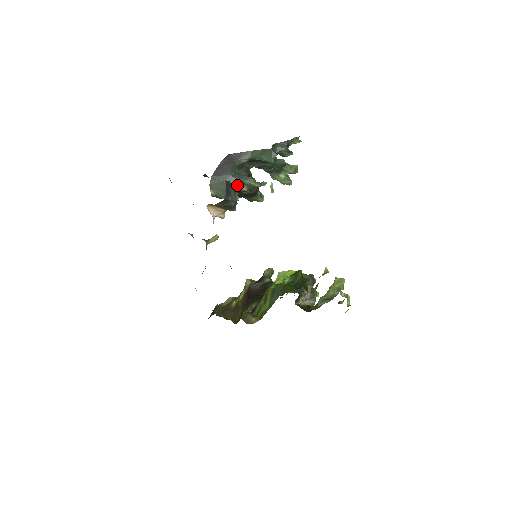
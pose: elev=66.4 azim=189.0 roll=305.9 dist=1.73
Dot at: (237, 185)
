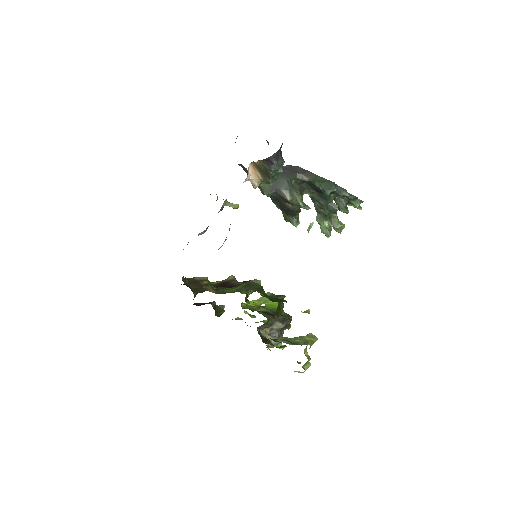
Dot at: (285, 190)
